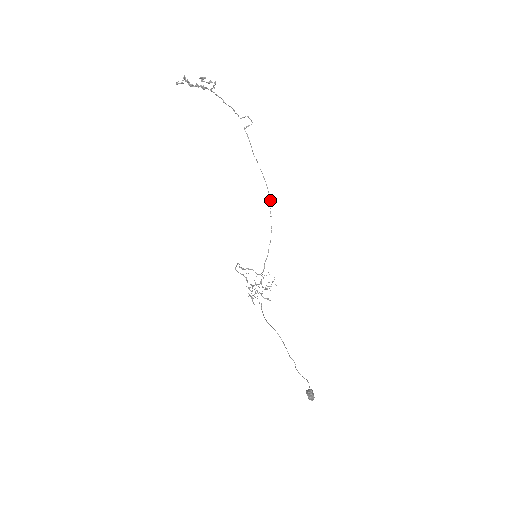
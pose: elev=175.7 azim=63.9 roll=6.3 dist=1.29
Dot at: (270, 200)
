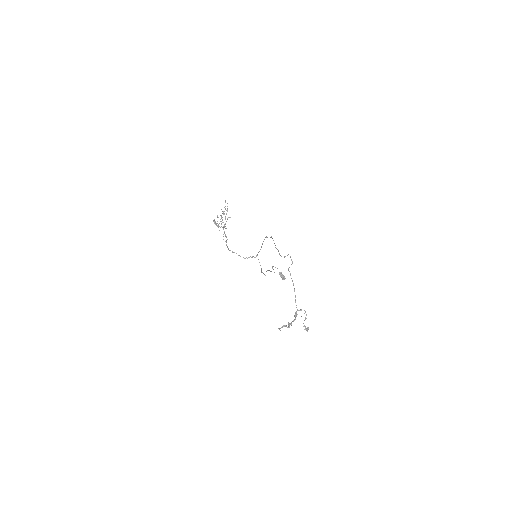
Dot at: occluded
